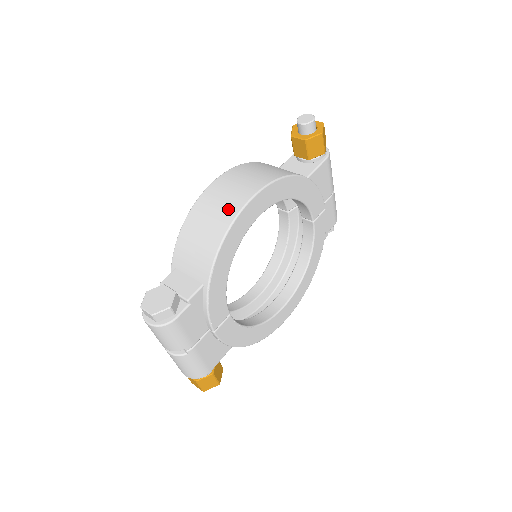
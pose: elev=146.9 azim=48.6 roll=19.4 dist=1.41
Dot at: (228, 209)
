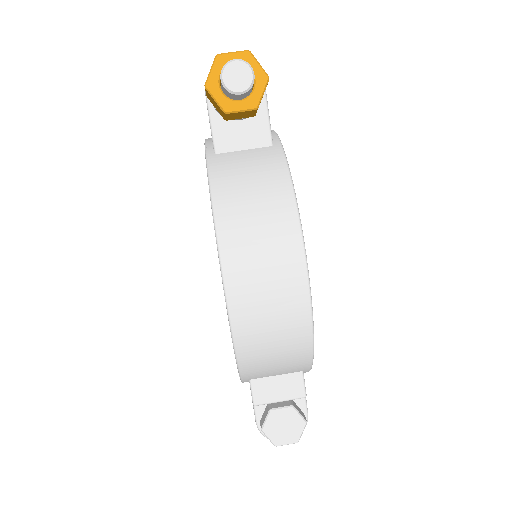
Dot at: (292, 311)
